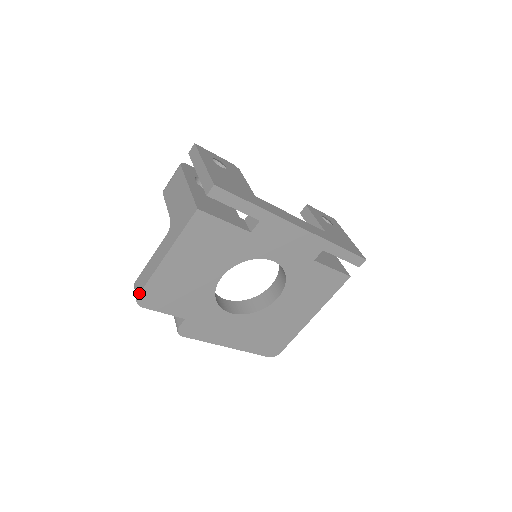
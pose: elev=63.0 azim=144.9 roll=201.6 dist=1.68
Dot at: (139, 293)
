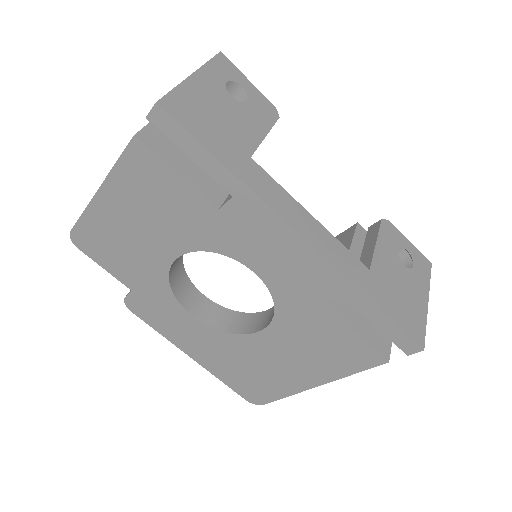
Dot at: occluded
